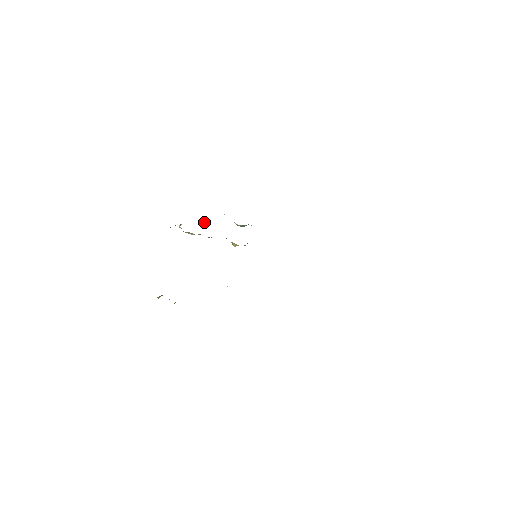
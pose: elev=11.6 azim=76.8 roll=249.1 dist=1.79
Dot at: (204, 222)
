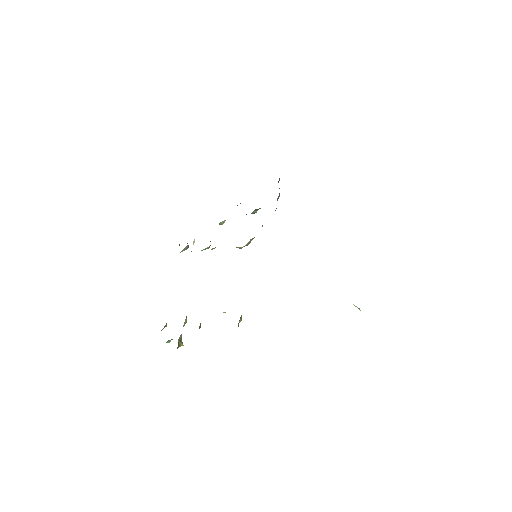
Dot at: occluded
